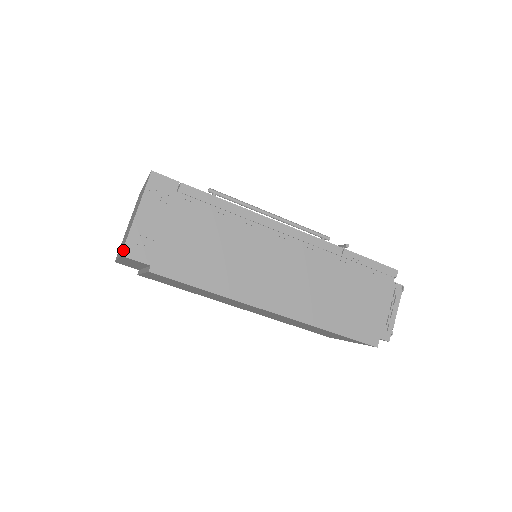
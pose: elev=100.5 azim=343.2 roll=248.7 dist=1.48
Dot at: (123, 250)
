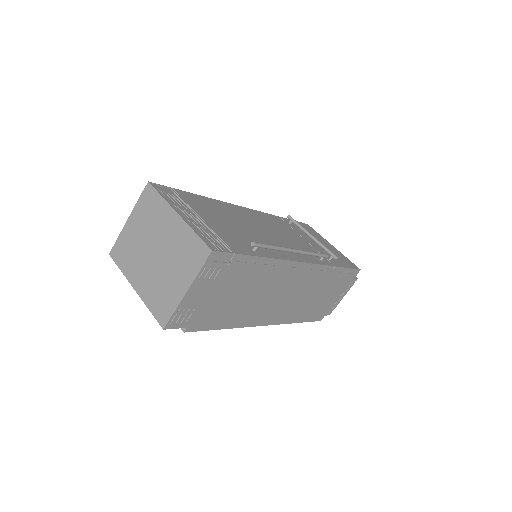
Dot at: (166, 325)
